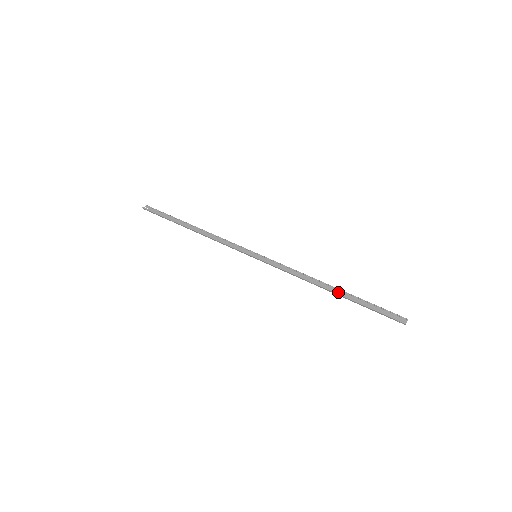
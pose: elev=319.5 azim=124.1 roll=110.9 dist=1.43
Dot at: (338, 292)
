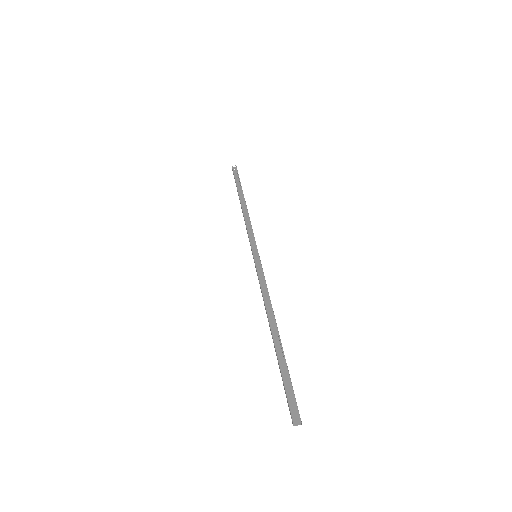
Dot at: (277, 339)
